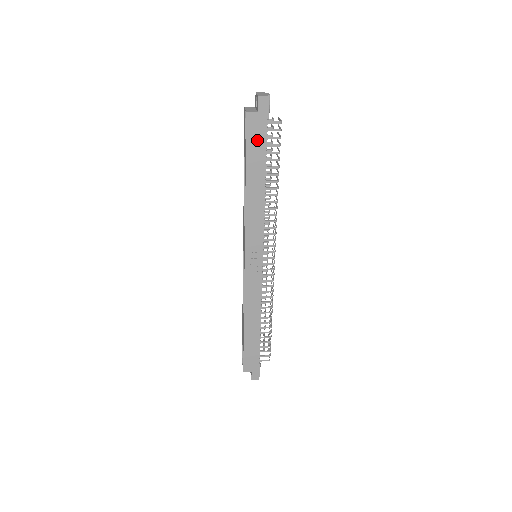
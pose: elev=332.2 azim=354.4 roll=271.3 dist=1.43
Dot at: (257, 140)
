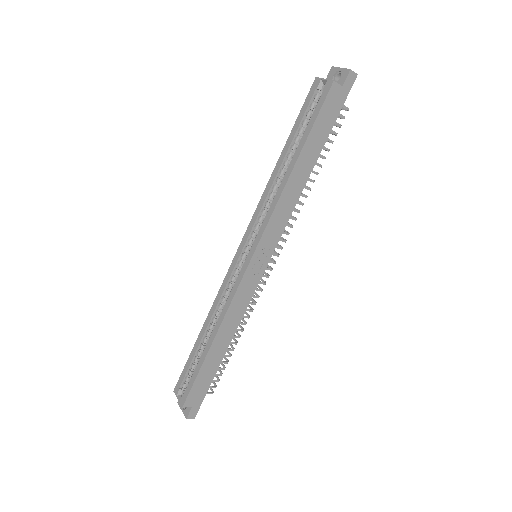
Dot at: (328, 118)
